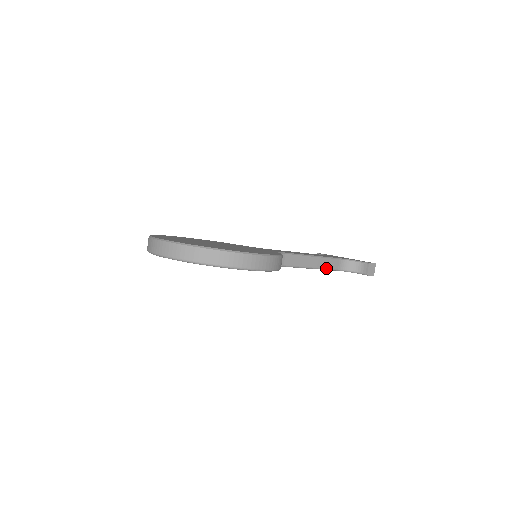
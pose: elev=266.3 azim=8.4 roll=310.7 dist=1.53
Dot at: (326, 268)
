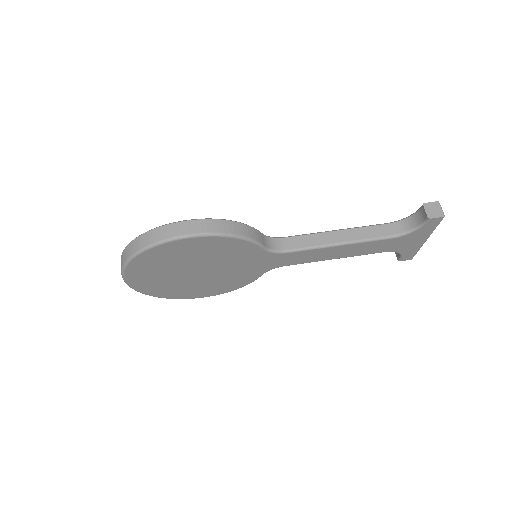
Dot at: (367, 239)
